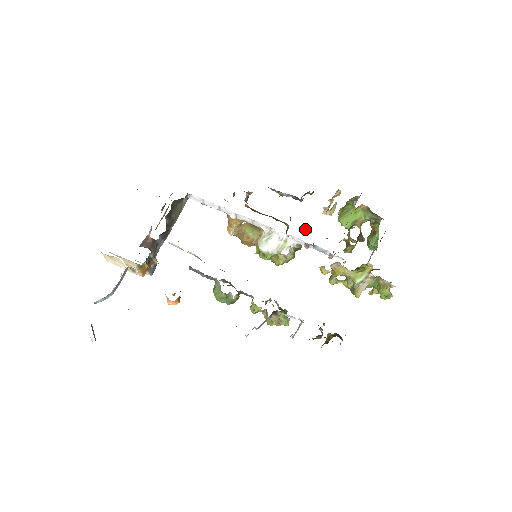
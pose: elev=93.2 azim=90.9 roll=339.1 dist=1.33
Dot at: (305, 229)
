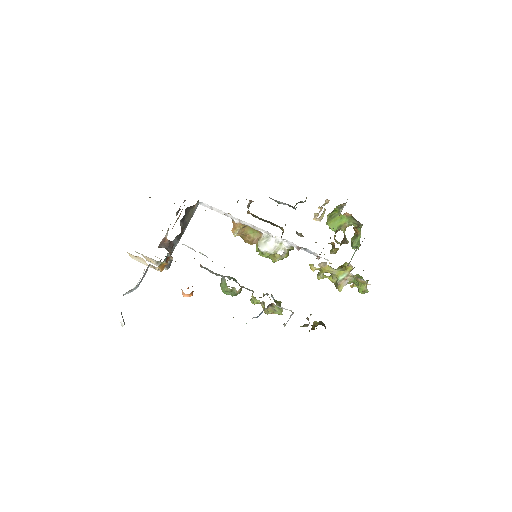
Dot at: (298, 233)
